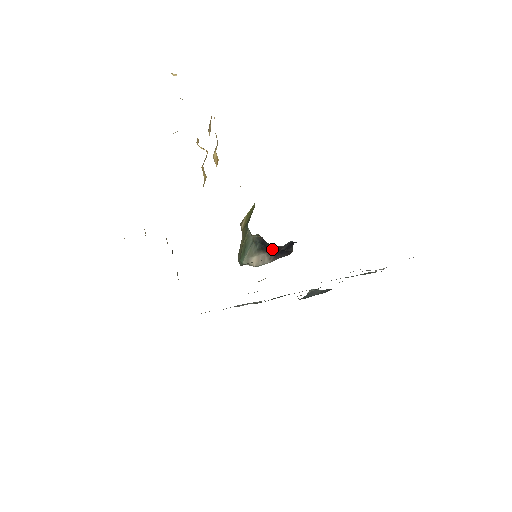
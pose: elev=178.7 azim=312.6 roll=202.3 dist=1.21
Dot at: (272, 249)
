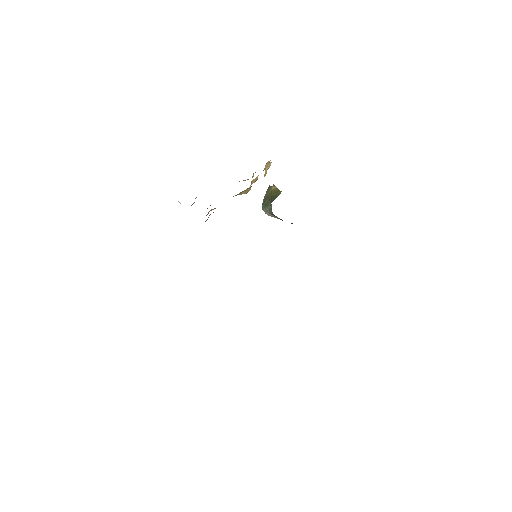
Dot at: occluded
